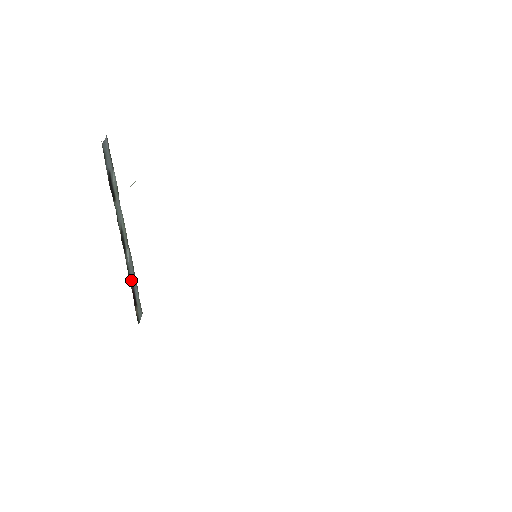
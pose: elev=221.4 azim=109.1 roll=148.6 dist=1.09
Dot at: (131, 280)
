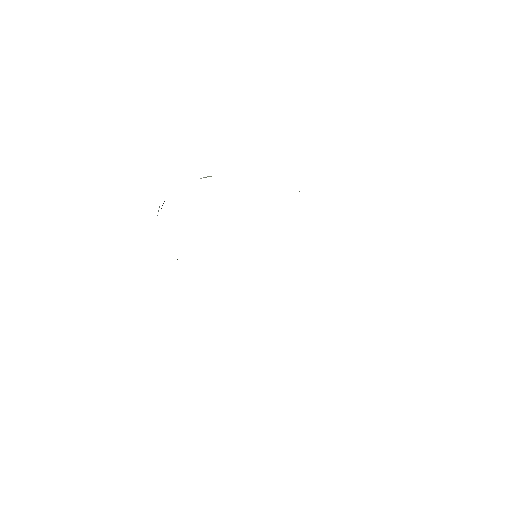
Dot at: occluded
